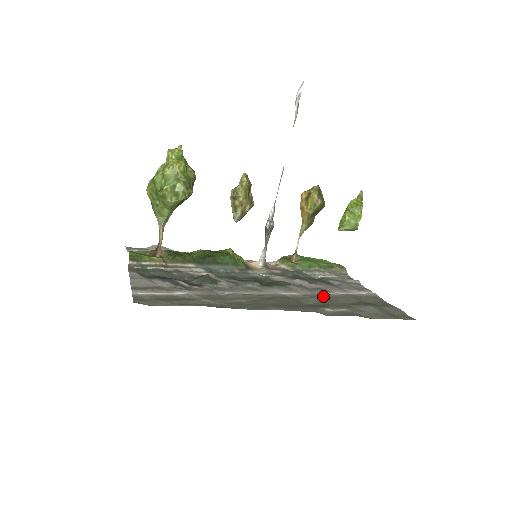
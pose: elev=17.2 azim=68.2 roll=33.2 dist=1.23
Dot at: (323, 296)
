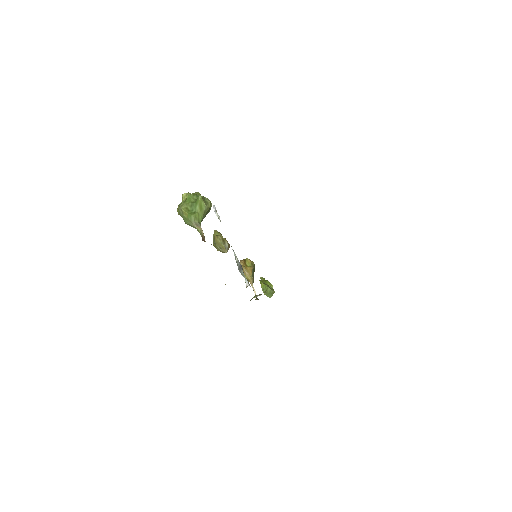
Dot at: occluded
